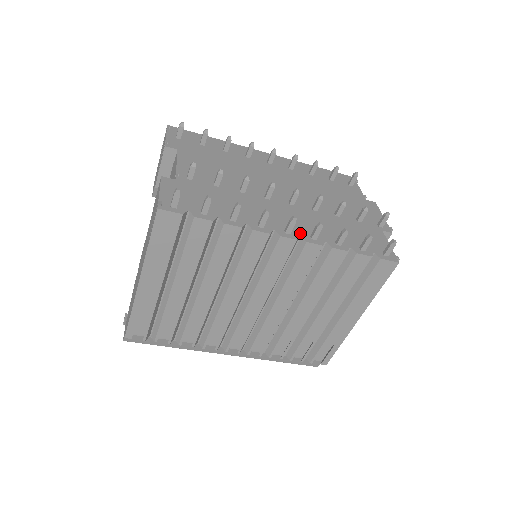
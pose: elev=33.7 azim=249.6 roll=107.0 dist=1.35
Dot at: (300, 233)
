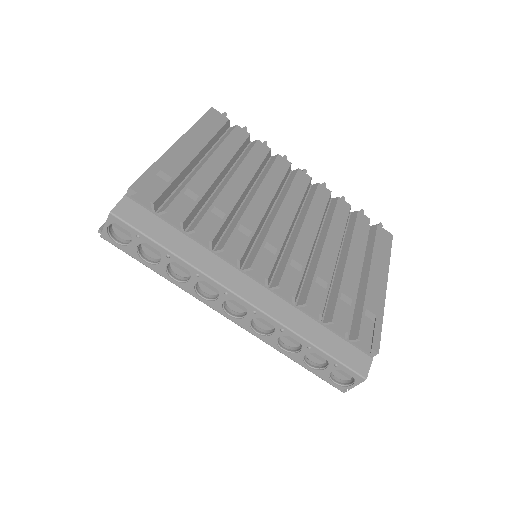
Dot at: occluded
